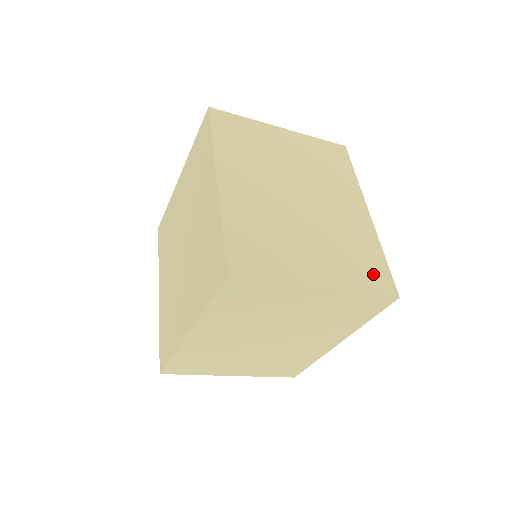
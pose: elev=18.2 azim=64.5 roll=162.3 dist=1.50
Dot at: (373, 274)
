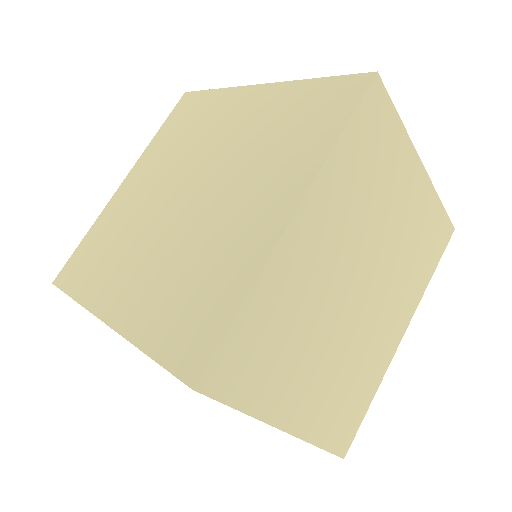
Dot at: (344, 423)
